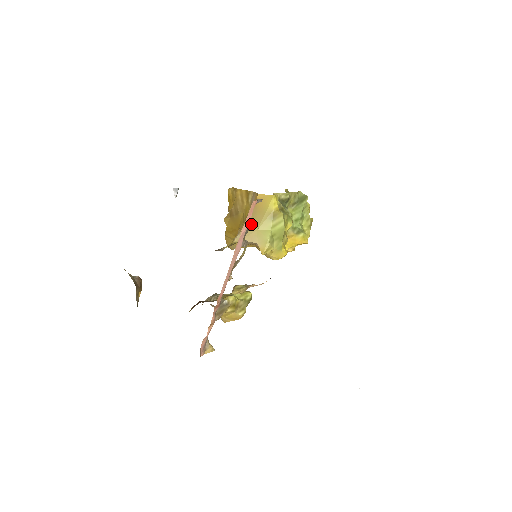
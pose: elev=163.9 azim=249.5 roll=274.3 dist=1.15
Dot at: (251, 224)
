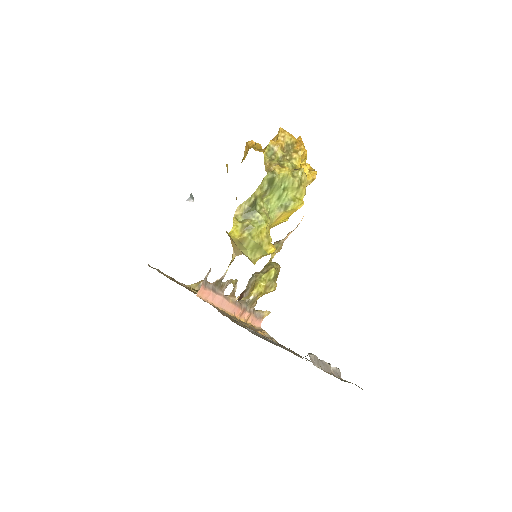
Dot at: (218, 280)
